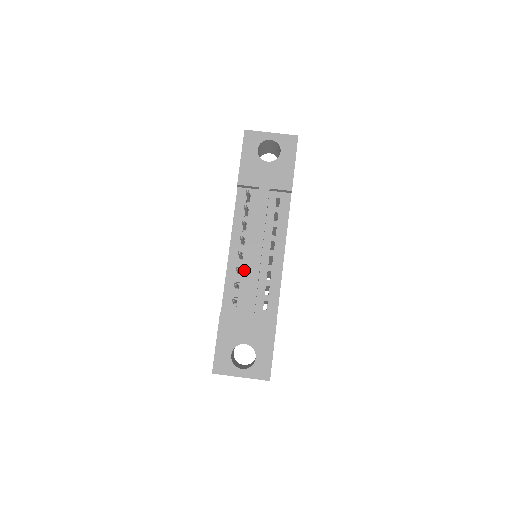
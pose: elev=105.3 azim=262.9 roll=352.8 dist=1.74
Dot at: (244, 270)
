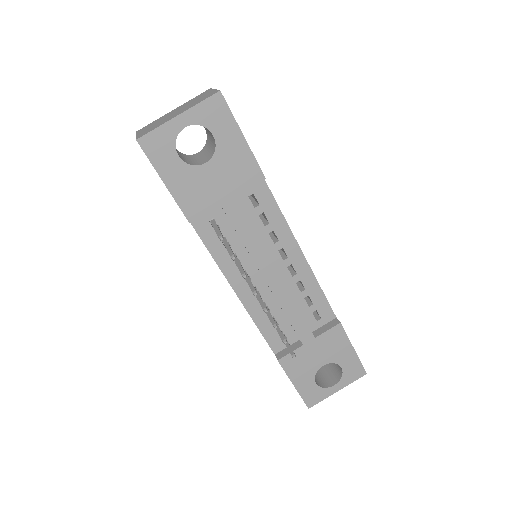
Dot at: (269, 302)
